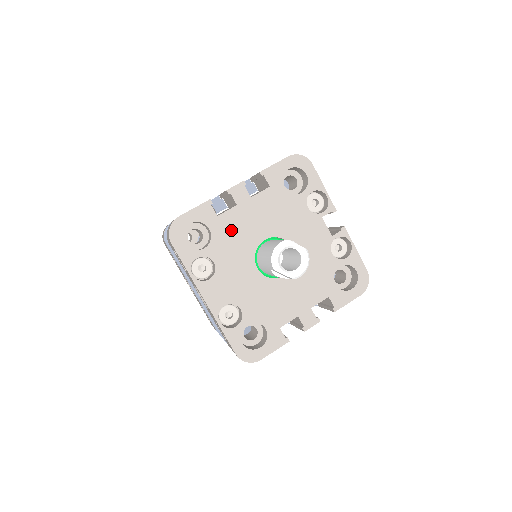
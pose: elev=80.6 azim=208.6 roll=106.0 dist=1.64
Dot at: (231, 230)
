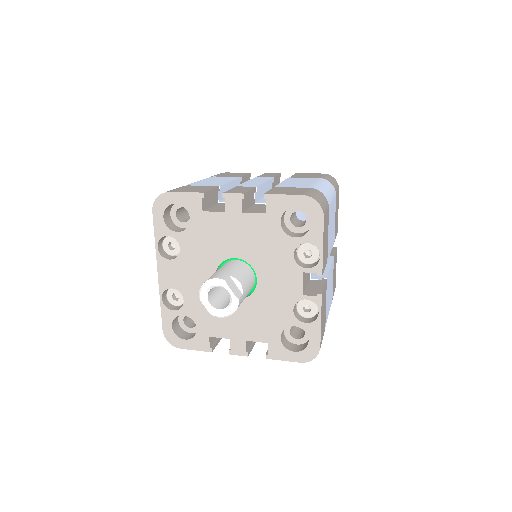
Dot at: (209, 231)
